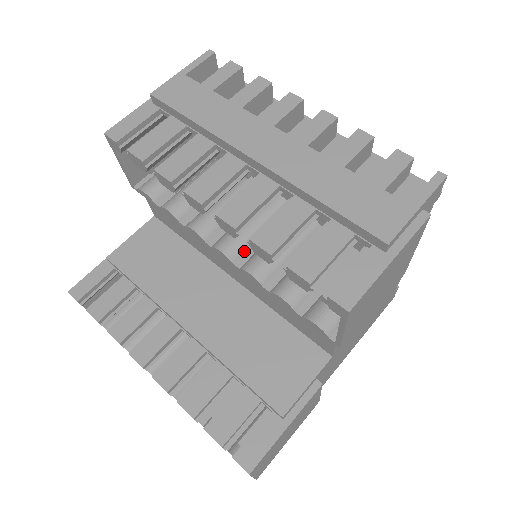
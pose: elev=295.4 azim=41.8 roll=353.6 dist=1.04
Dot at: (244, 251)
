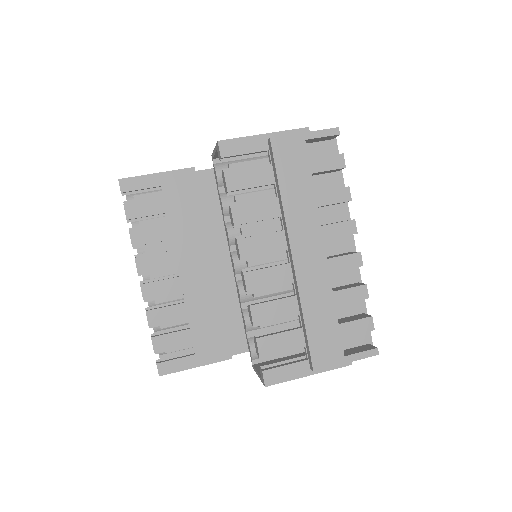
Dot at: occluded
